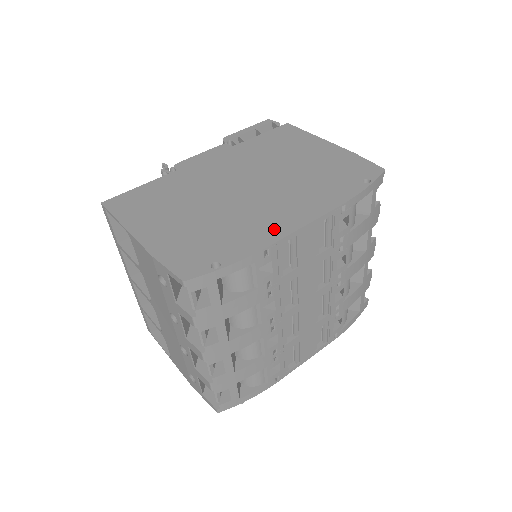
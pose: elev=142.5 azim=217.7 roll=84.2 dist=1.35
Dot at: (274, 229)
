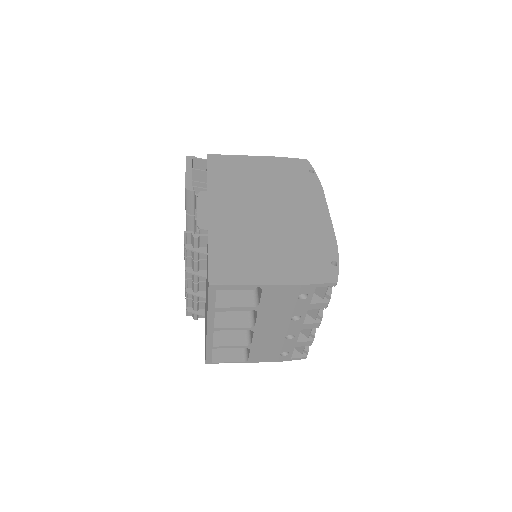
Dot at: (322, 226)
